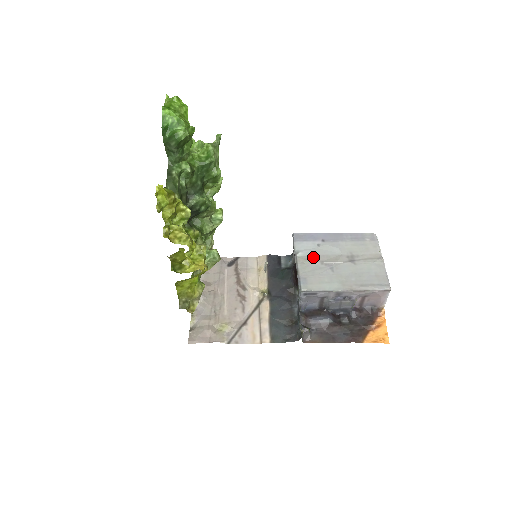
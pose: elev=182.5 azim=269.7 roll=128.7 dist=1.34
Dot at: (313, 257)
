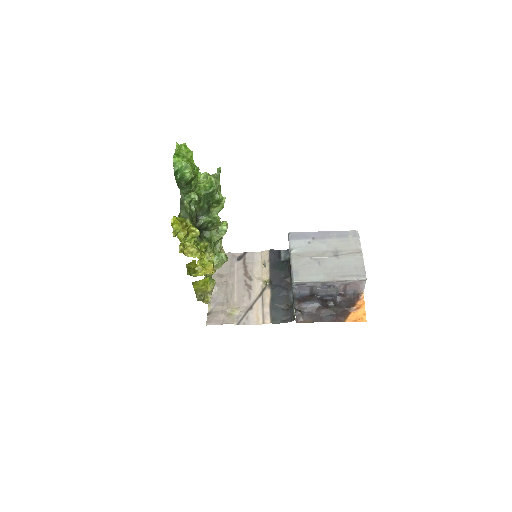
Dot at: (304, 253)
